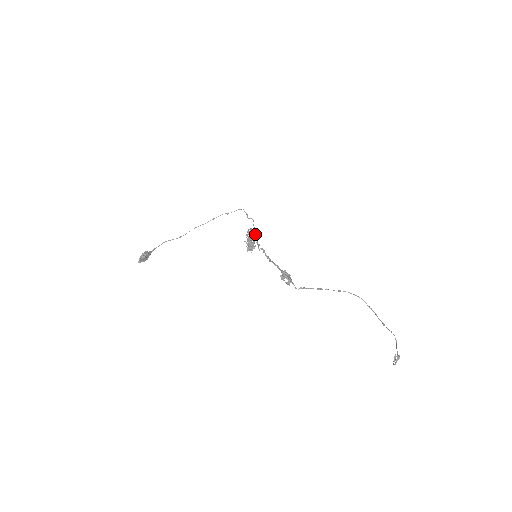
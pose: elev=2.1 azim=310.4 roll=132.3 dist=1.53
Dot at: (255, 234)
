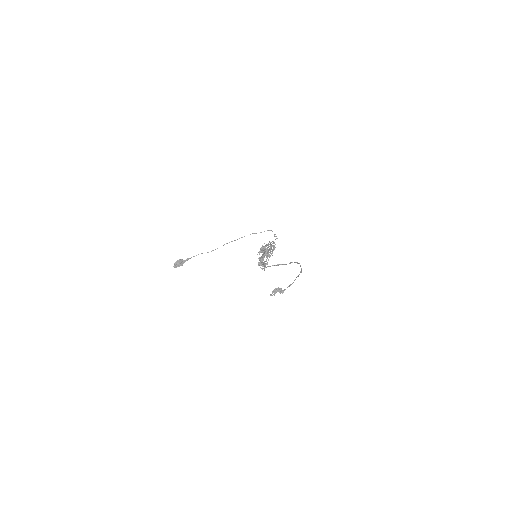
Dot at: (271, 245)
